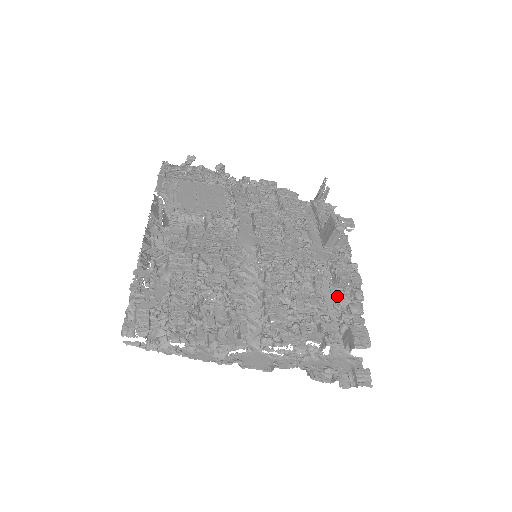
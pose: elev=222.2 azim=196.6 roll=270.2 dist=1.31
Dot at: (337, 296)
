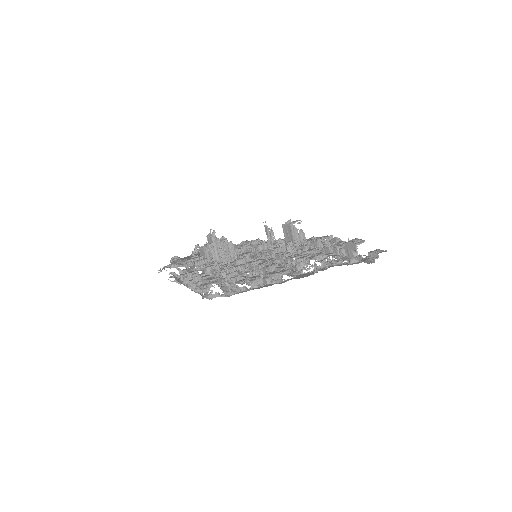
Dot at: (324, 247)
